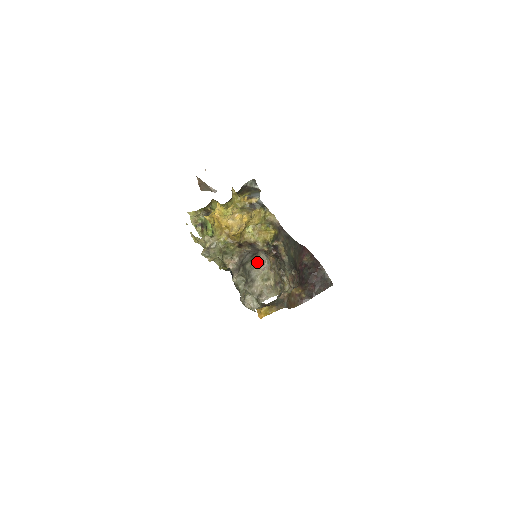
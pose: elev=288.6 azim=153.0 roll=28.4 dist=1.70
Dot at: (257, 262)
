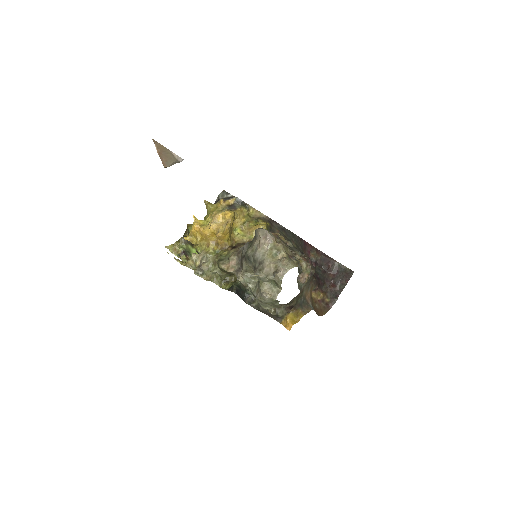
Dot at: (258, 242)
